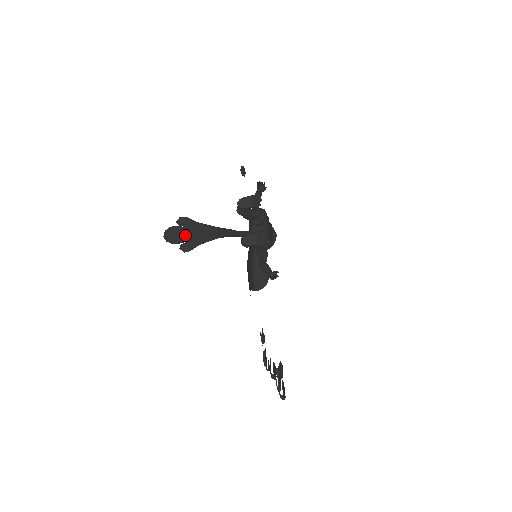
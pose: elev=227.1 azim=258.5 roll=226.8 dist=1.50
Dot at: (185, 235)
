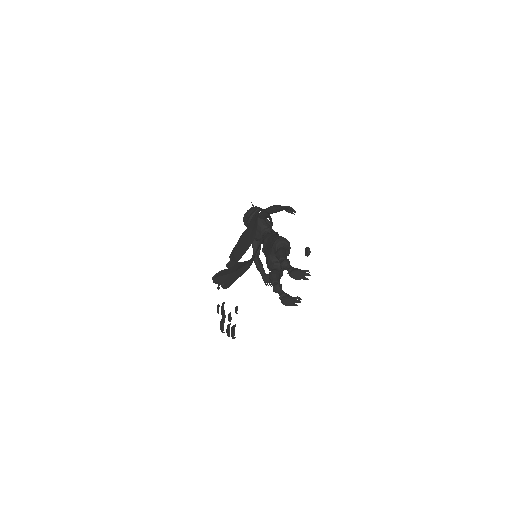
Dot at: (229, 275)
